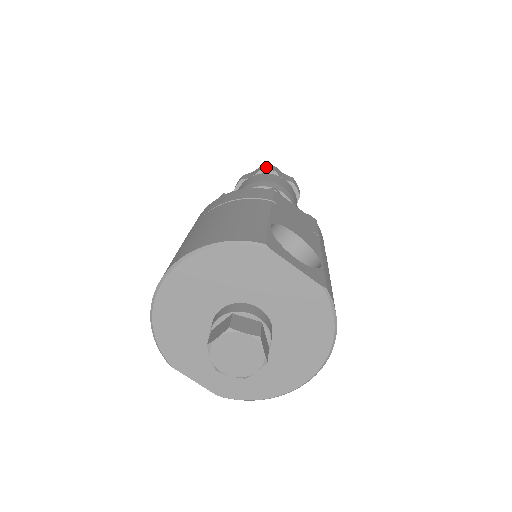
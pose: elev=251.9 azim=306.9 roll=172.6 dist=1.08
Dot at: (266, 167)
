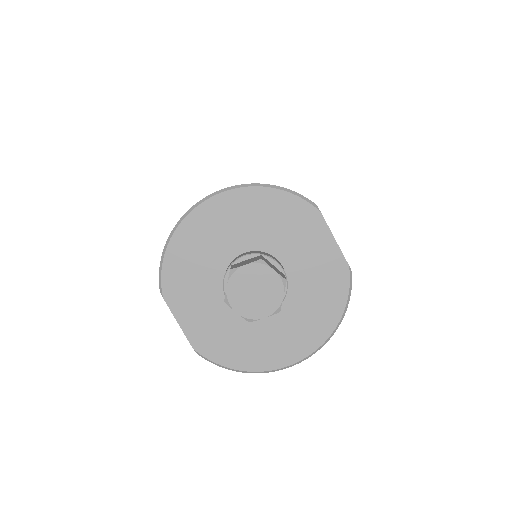
Dot at: occluded
